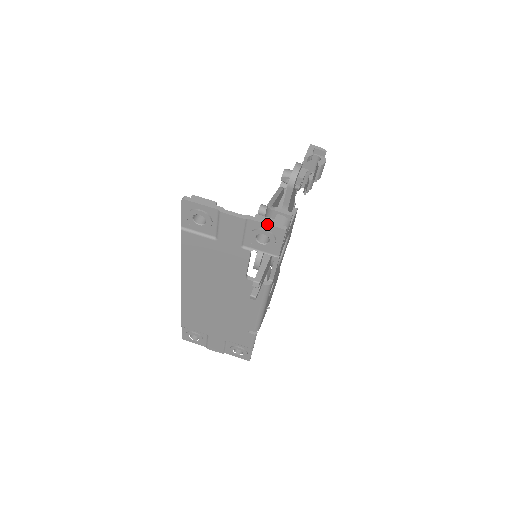
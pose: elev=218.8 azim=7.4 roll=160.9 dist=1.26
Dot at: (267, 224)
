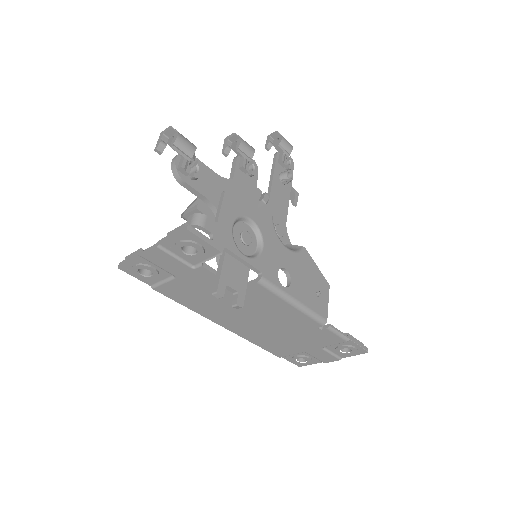
Dot at: (172, 237)
